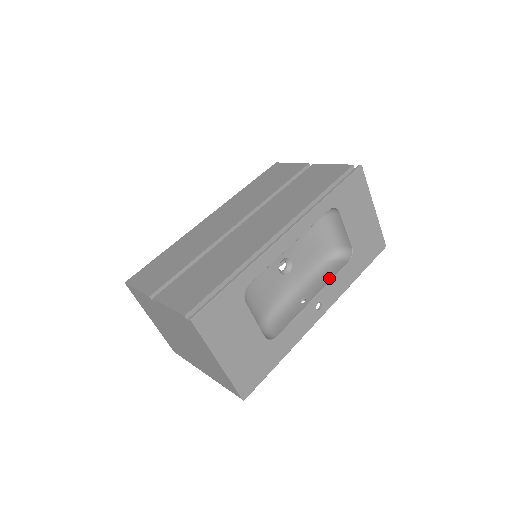
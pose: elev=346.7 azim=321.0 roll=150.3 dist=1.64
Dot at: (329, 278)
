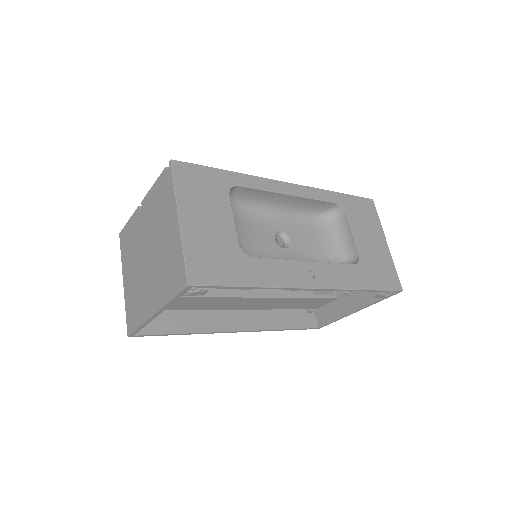
Dot at: occluded
